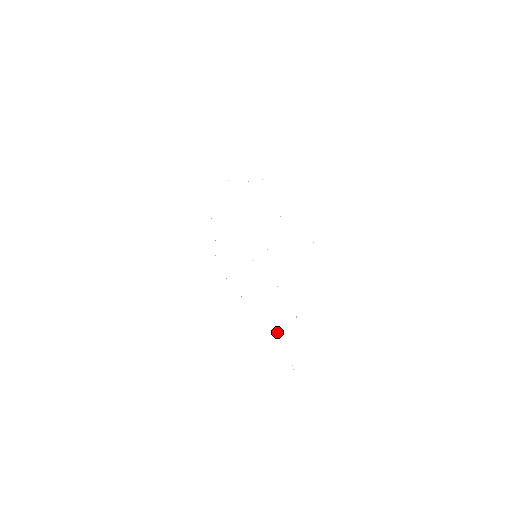
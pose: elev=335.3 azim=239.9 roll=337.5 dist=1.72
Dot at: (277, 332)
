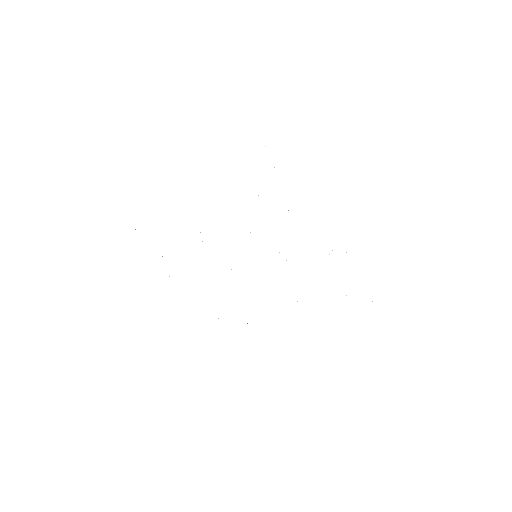
Dot at: occluded
